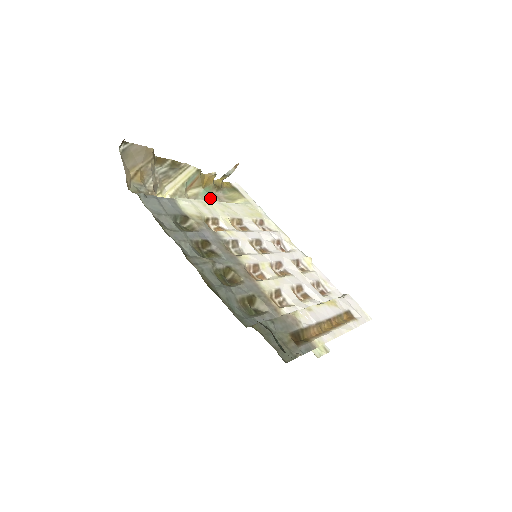
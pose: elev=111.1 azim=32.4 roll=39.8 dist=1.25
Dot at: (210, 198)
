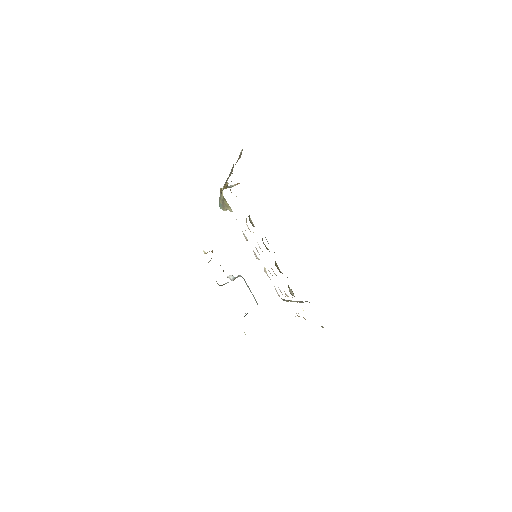
Dot at: occluded
